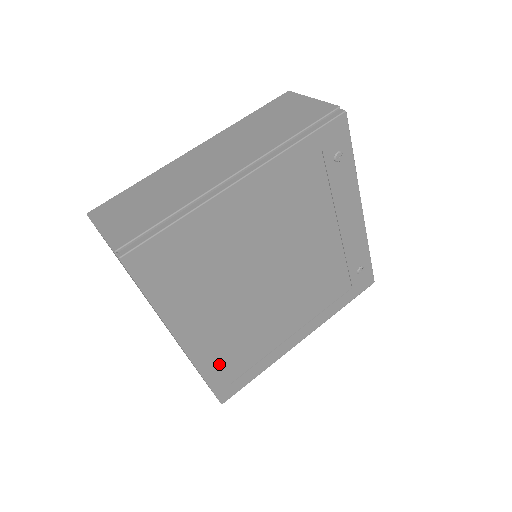
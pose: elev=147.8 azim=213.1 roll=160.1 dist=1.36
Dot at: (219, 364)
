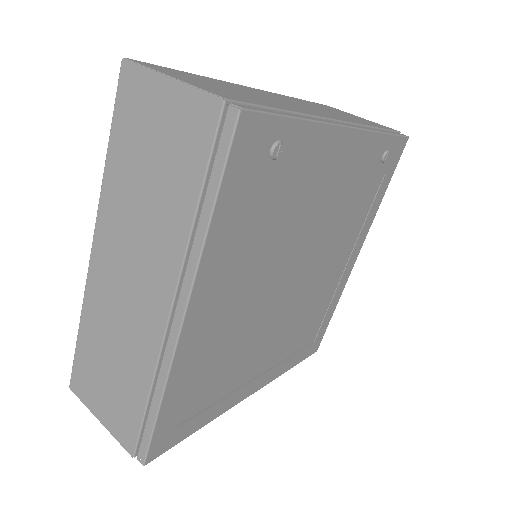
Dot at: (294, 353)
